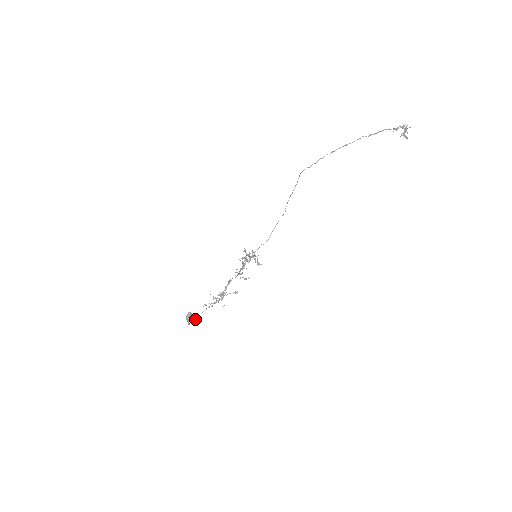
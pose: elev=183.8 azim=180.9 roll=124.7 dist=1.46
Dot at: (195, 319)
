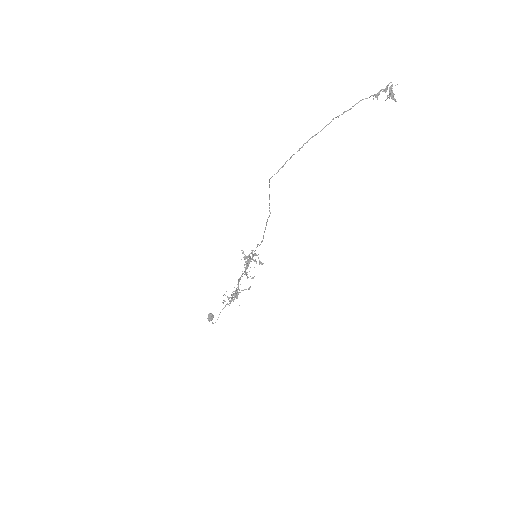
Dot at: occluded
